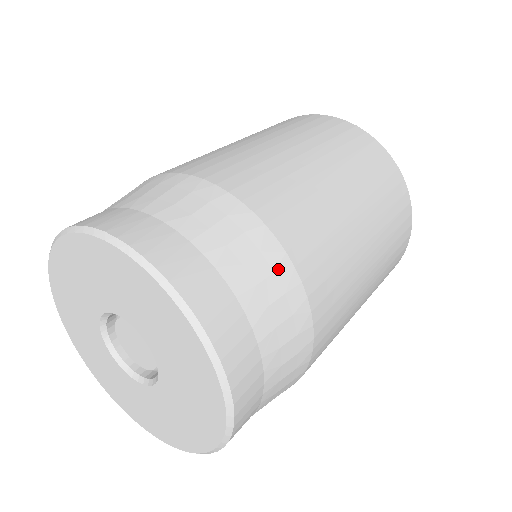
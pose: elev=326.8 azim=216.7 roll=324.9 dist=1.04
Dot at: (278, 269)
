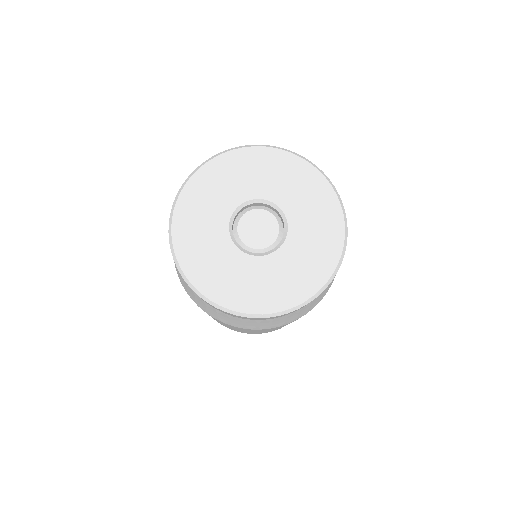
Dot at: occluded
